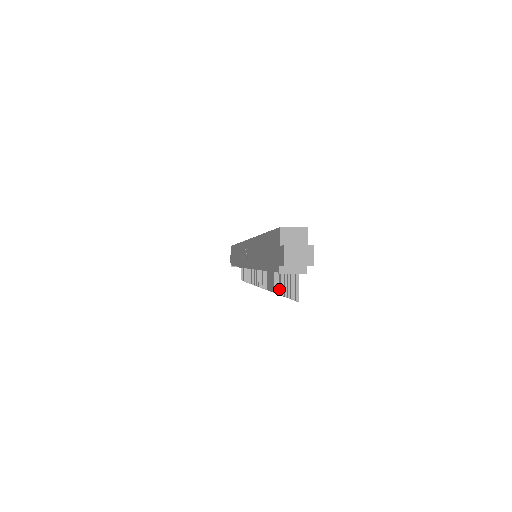
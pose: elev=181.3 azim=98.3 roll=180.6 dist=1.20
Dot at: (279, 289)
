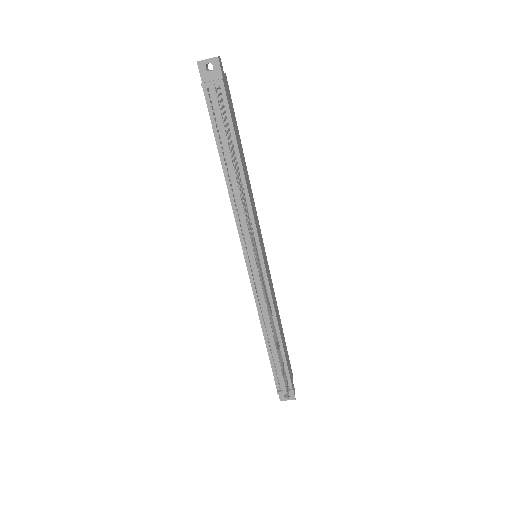
Dot at: occluded
